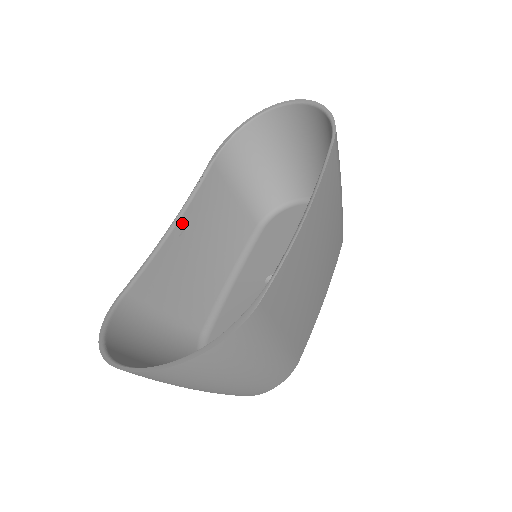
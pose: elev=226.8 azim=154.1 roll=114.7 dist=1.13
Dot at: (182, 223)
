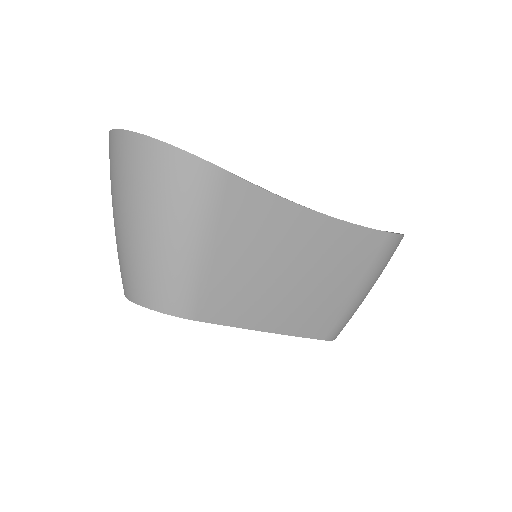
Dot at: occluded
